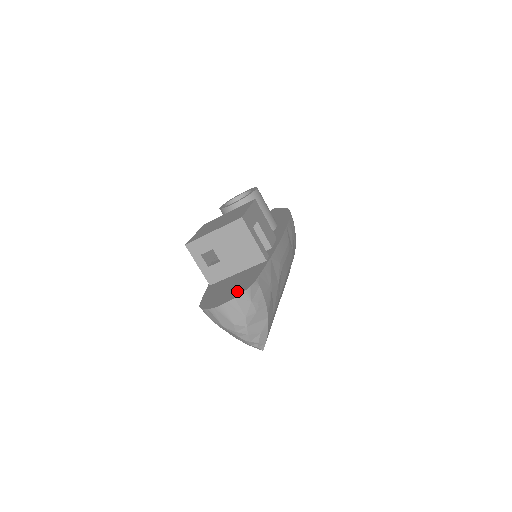
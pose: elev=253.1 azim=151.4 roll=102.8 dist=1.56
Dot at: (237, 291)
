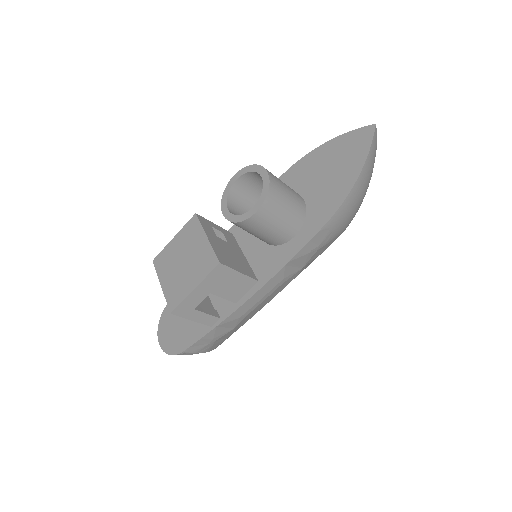
Dot at: (172, 344)
